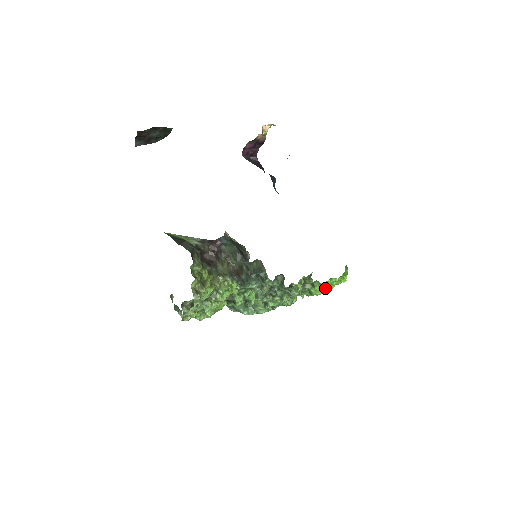
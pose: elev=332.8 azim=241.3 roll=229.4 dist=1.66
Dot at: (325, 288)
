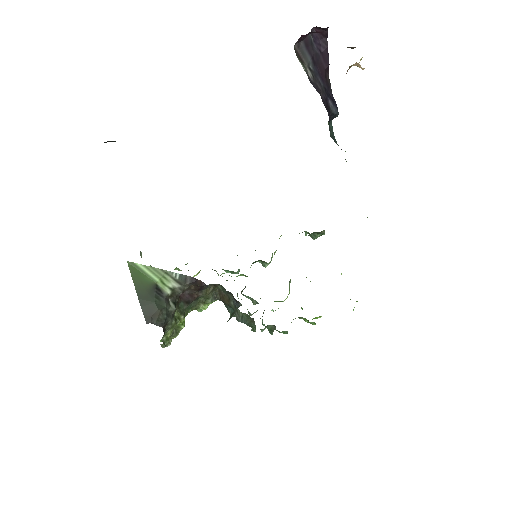
Dot at: occluded
